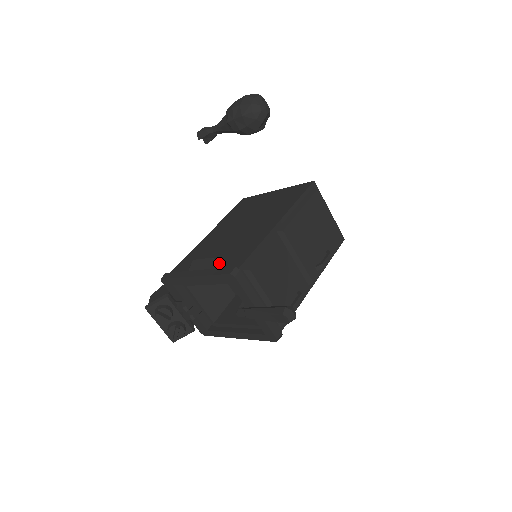
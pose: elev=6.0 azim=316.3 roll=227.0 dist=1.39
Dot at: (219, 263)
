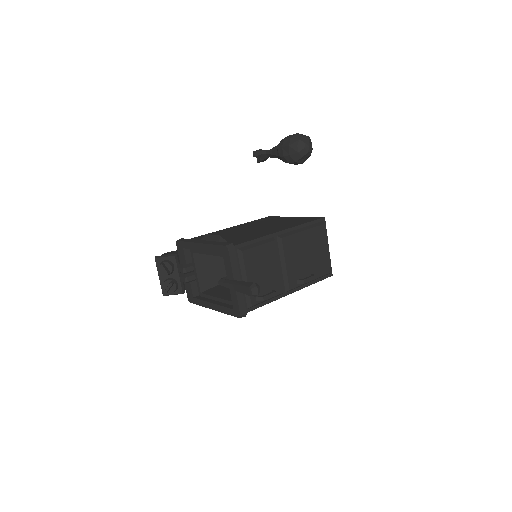
Dot at: (223, 240)
